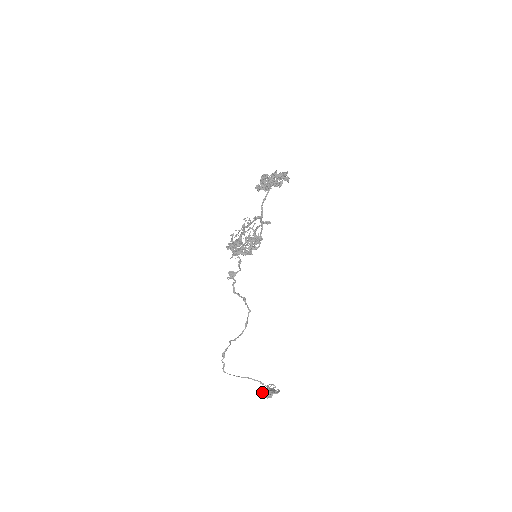
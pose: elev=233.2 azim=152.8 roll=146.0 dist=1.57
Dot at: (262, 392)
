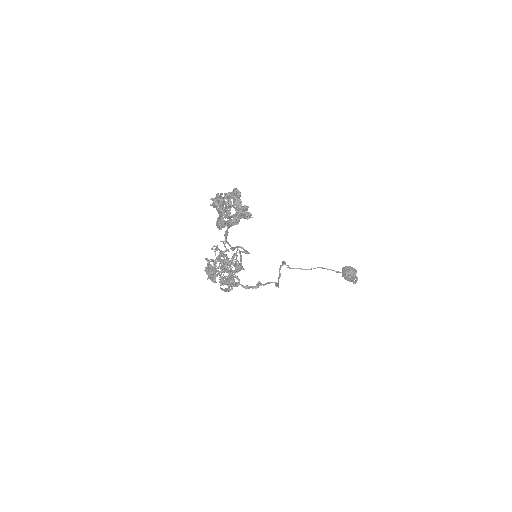
Dot at: (342, 273)
